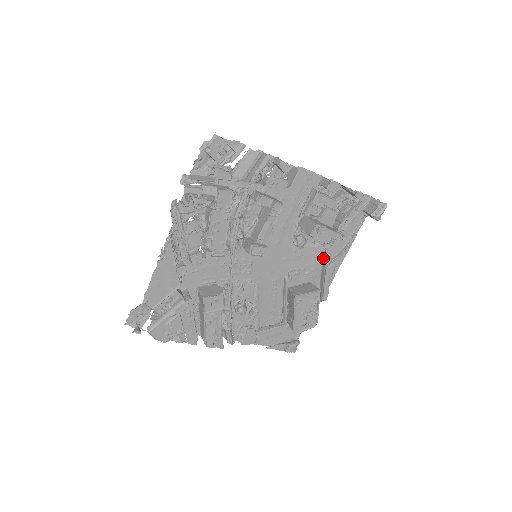
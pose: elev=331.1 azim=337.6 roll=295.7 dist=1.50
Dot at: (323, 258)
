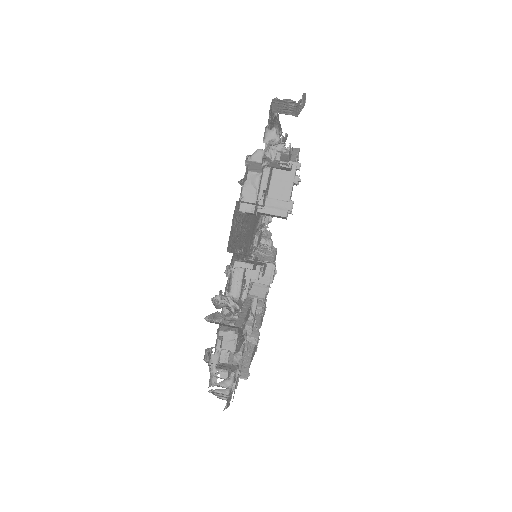
Dot at: occluded
